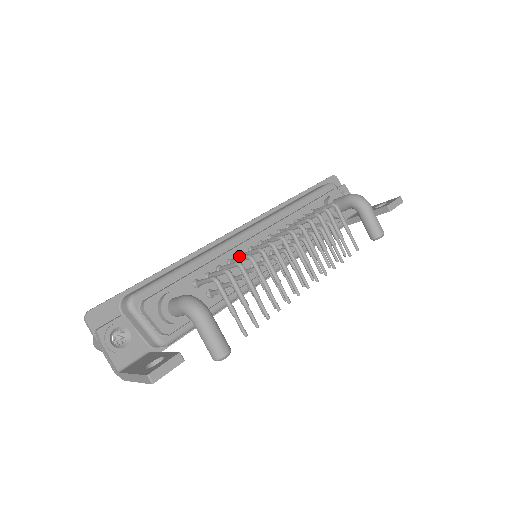
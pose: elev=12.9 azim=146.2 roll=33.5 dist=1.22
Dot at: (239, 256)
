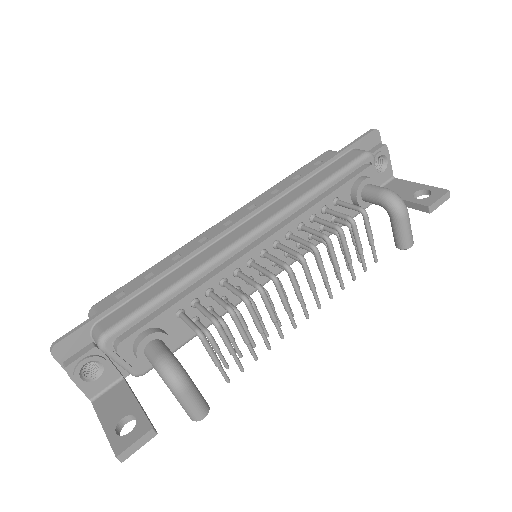
Dot at: (234, 274)
